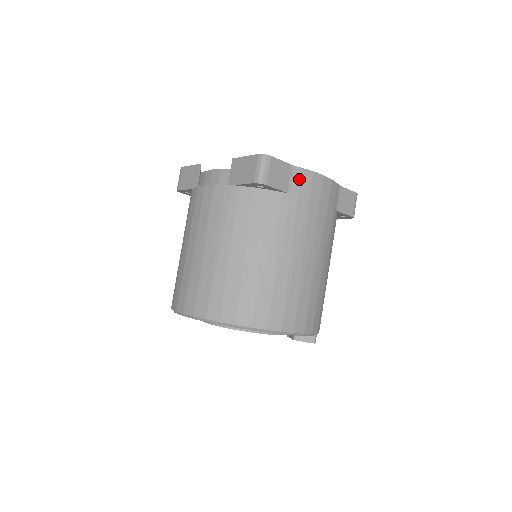
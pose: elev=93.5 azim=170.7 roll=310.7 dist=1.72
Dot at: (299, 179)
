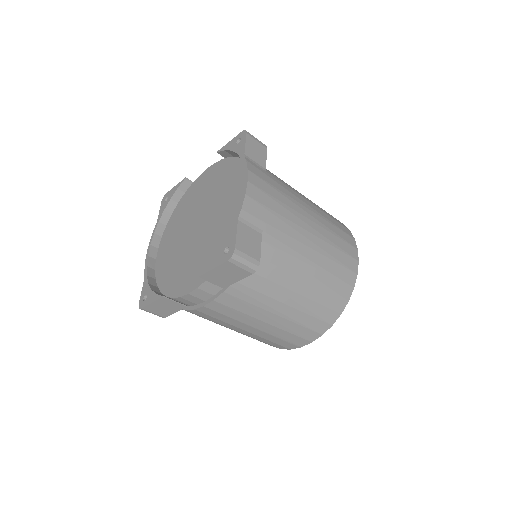
Dot at: (251, 216)
